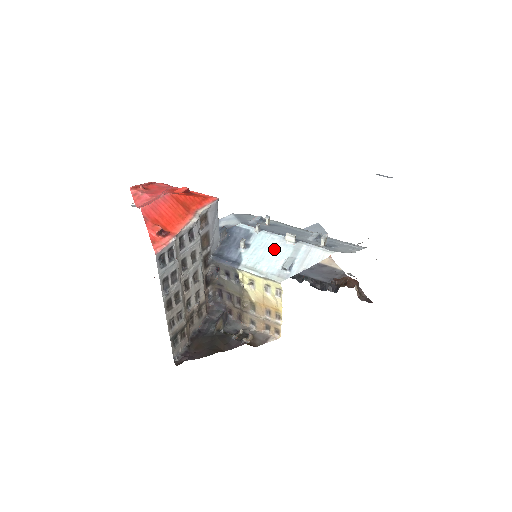
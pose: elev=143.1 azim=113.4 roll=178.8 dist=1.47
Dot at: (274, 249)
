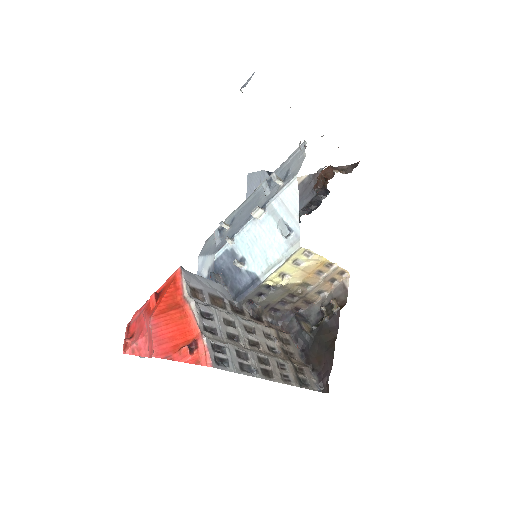
Dot at: (260, 235)
